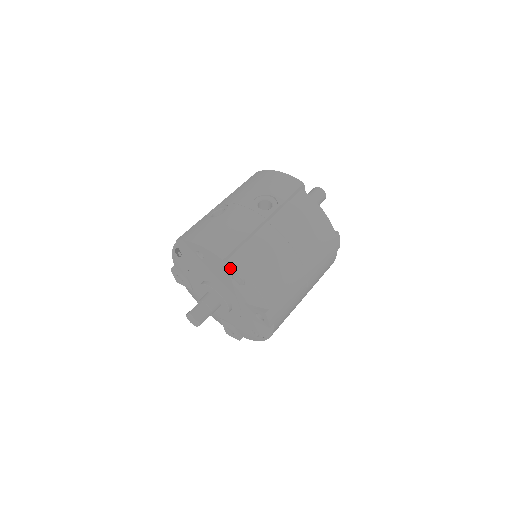
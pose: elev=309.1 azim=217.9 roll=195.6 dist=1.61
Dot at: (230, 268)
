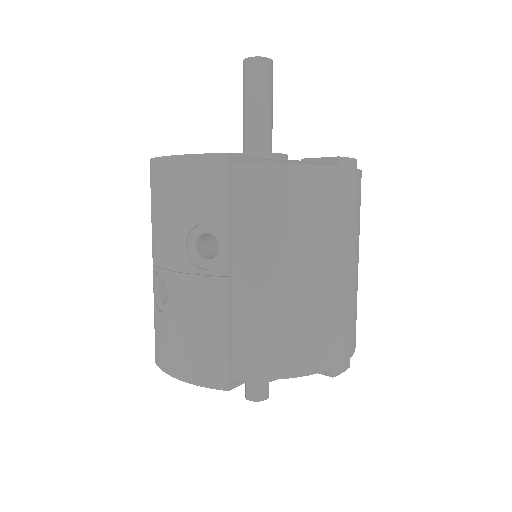
Dot at: occluded
